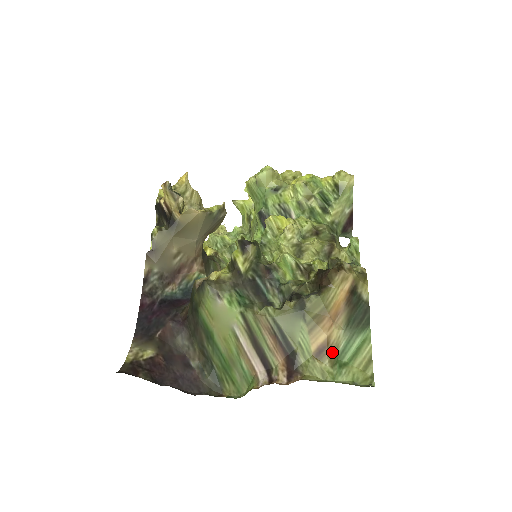
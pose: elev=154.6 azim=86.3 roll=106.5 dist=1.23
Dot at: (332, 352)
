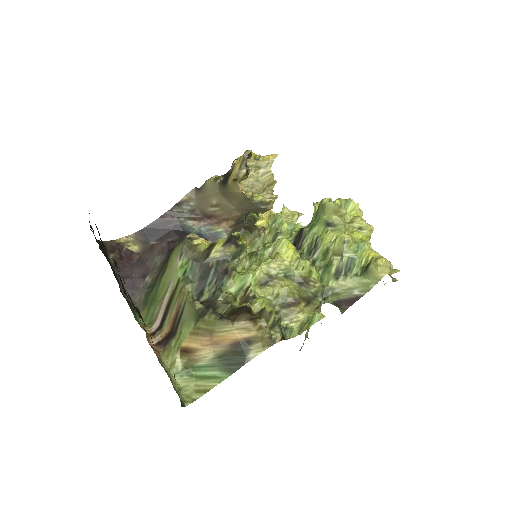
Dot at: (192, 360)
